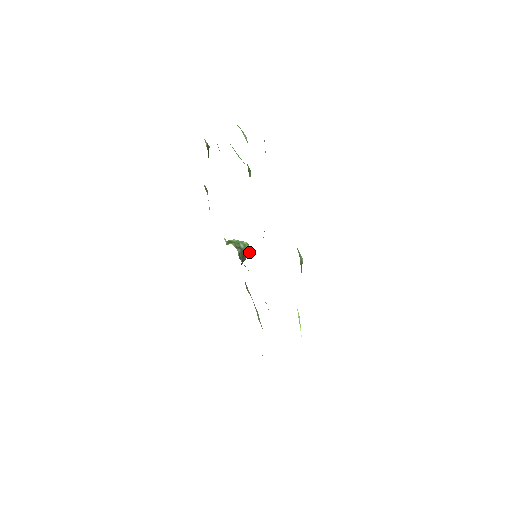
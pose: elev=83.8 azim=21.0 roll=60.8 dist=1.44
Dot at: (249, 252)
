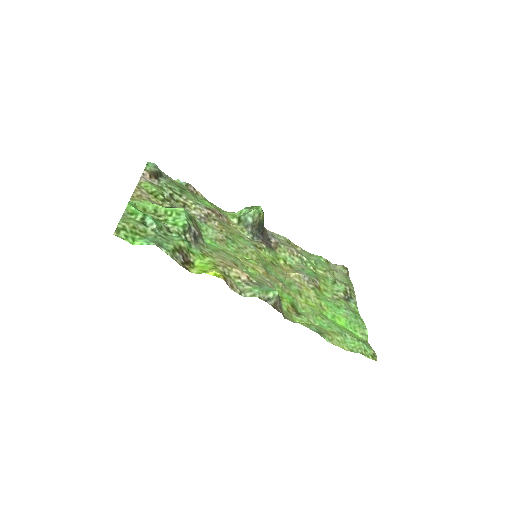
Dot at: (262, 215)
